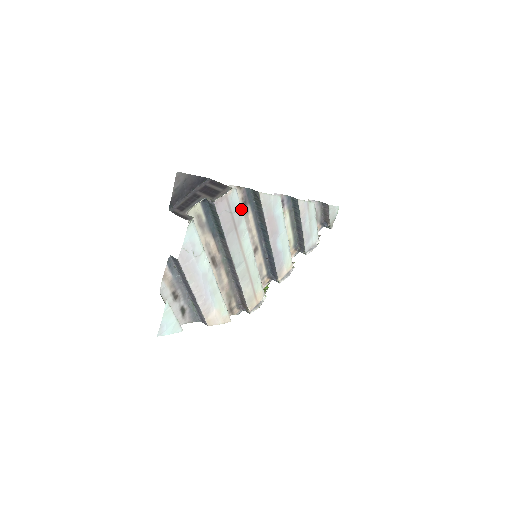
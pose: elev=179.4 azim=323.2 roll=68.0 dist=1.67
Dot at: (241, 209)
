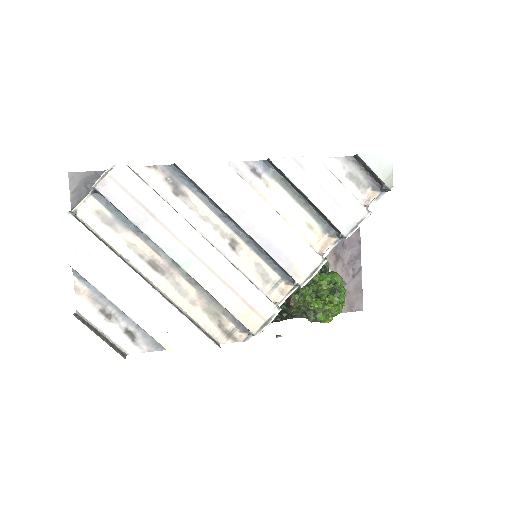
Dot at: (152, 190)
